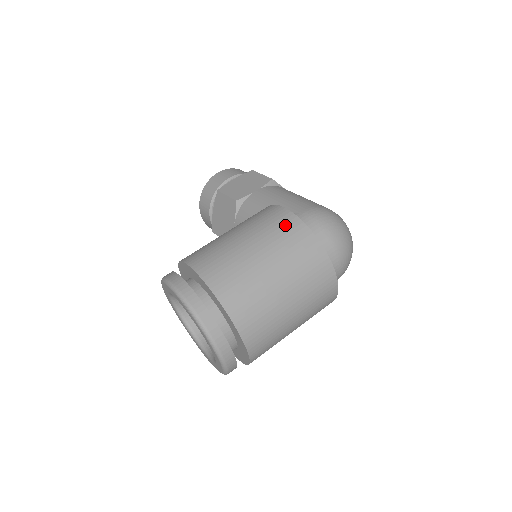
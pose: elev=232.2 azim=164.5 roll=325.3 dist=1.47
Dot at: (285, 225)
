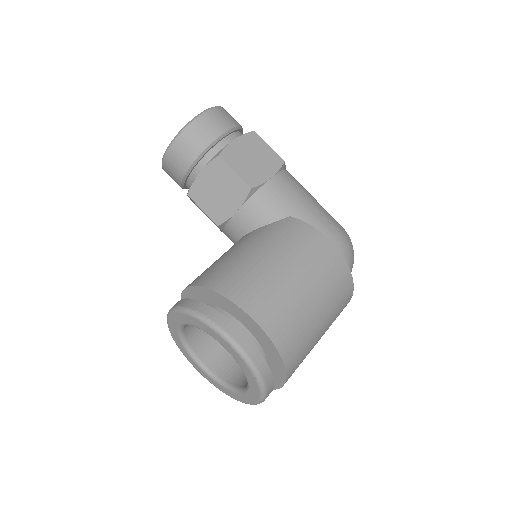
Dot at: (335, 268)
